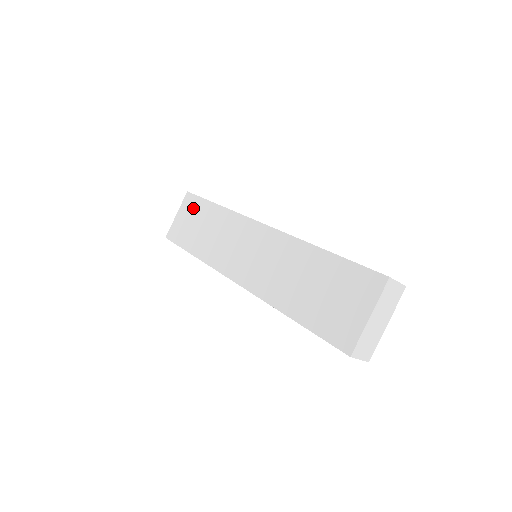
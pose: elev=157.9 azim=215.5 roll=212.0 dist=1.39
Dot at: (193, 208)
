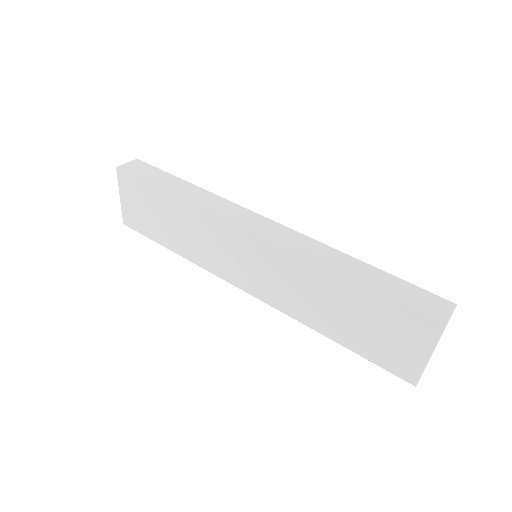
Dot at: (139, 193)
